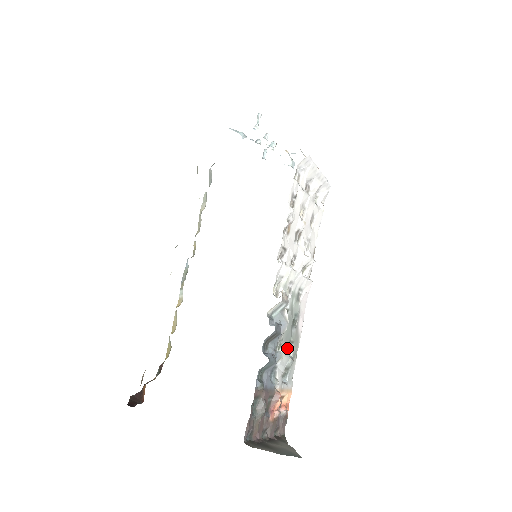
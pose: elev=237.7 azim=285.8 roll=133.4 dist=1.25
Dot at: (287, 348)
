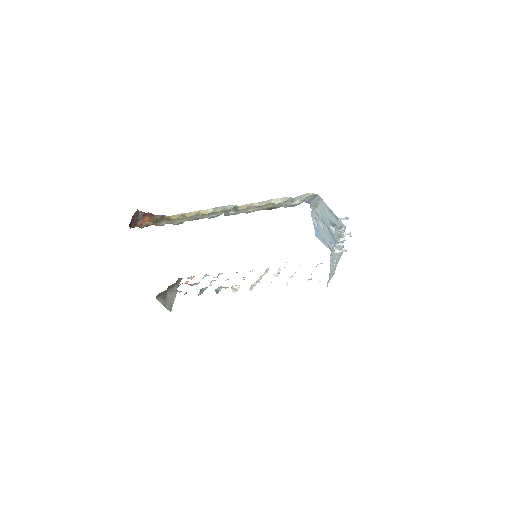
Dot at: occluded
